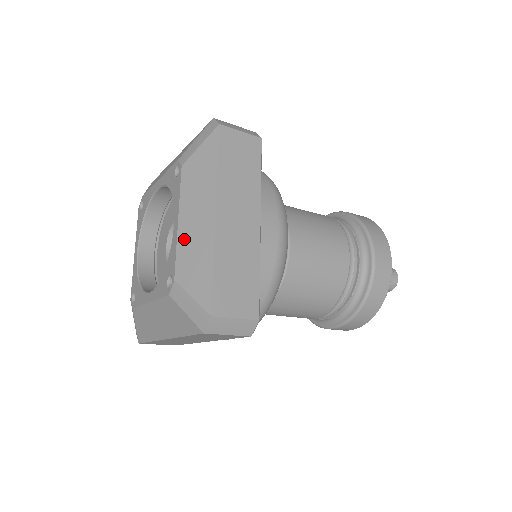
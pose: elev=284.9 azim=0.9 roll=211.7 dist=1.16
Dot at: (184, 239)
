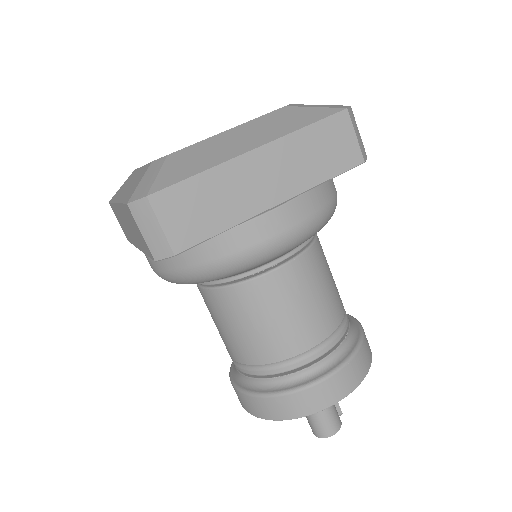
Dot at: (214, 141)
